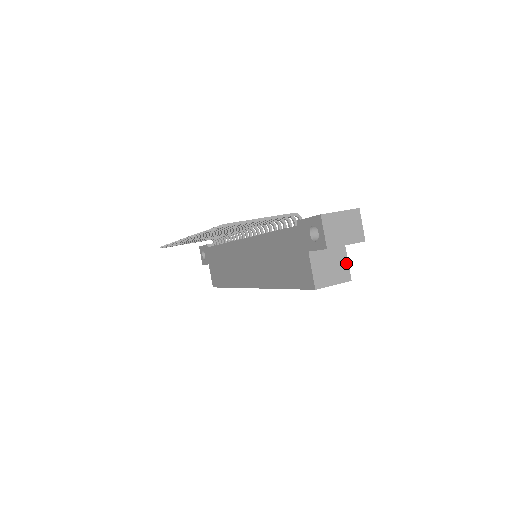
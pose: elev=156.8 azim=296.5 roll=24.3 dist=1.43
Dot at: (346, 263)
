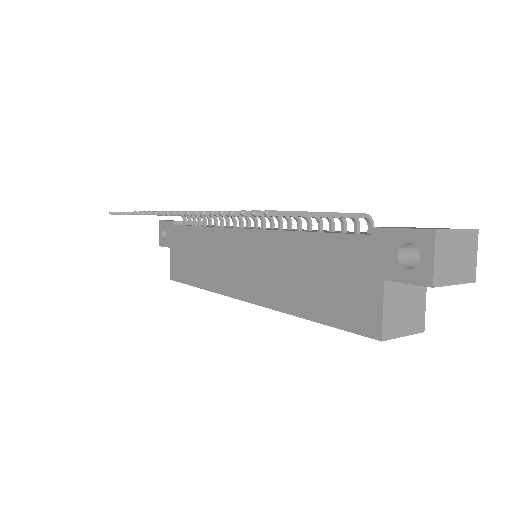
Dot at: (423, 305)
